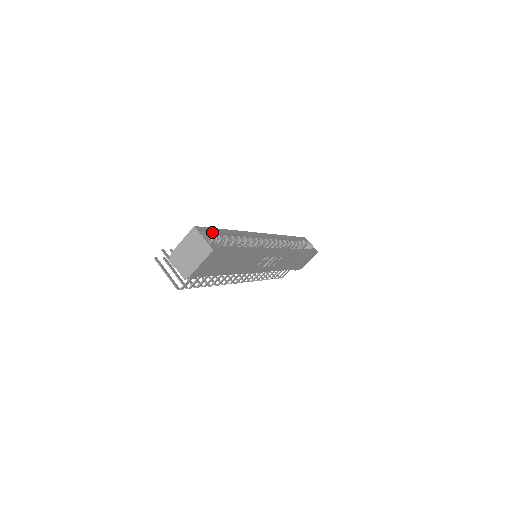
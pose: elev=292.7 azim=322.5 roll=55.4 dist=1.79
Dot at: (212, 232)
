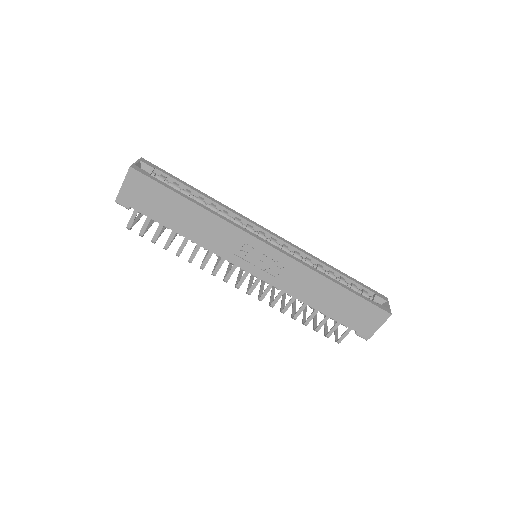
Dot at: (163, 173)
